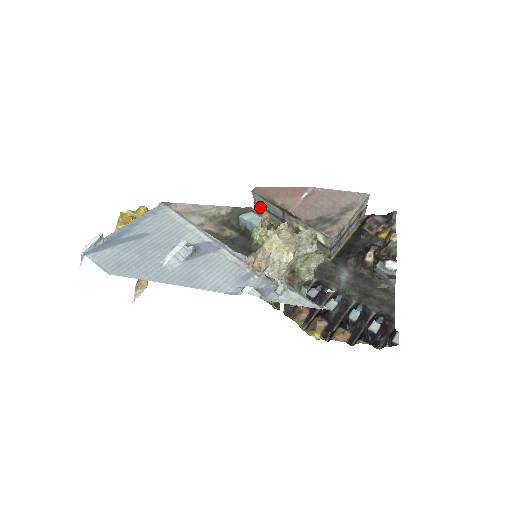
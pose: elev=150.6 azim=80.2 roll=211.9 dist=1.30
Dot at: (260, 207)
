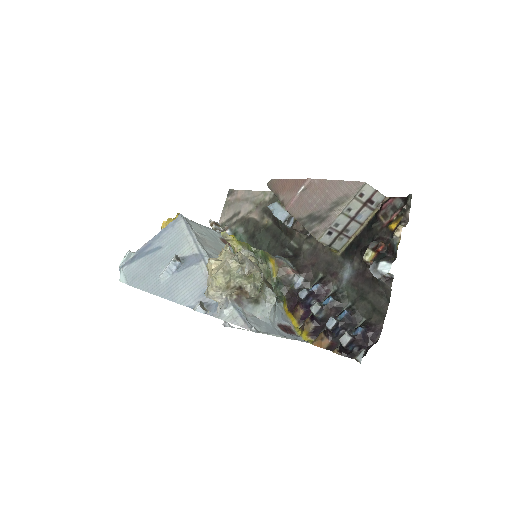
Dot at: occluded
